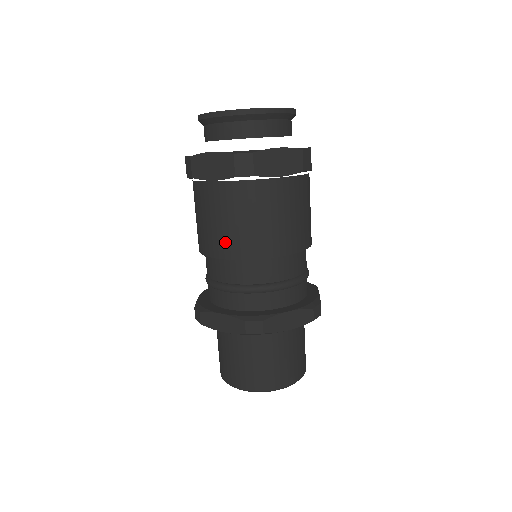
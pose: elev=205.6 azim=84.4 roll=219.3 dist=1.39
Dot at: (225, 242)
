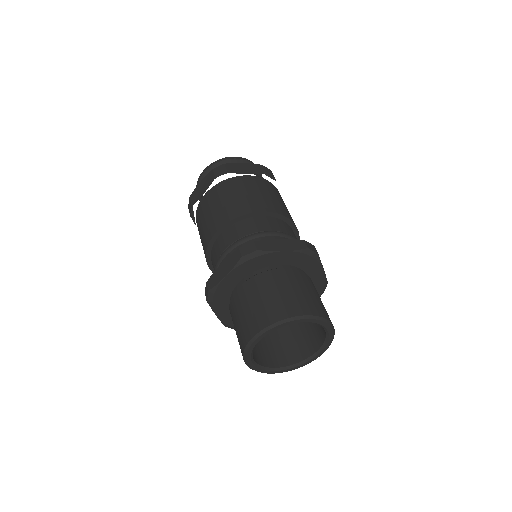
Dot at: (217, 219)
